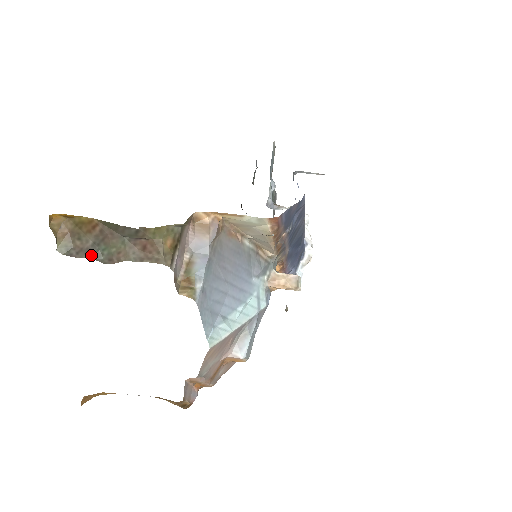
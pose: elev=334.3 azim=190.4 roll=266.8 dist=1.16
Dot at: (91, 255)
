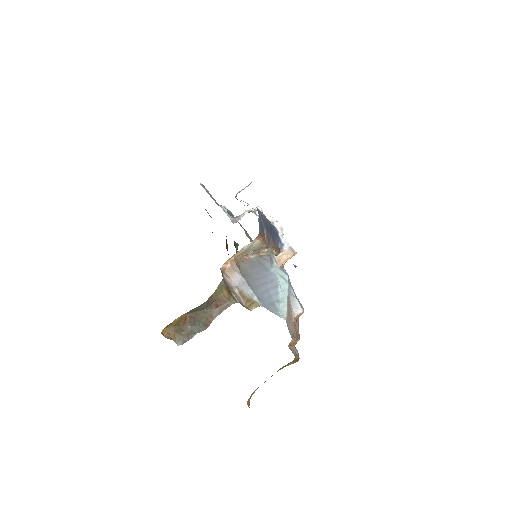
Dot at: (195, 332)
